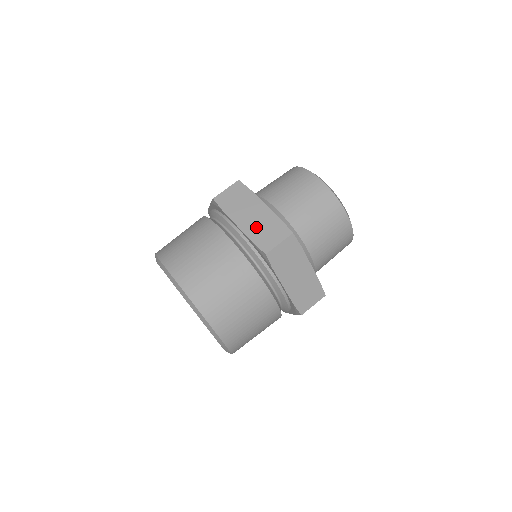
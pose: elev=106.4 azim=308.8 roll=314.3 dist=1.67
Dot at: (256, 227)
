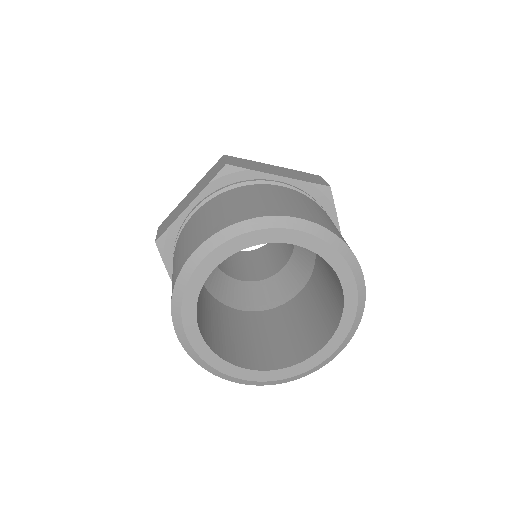
Dot at: (201, 187)
